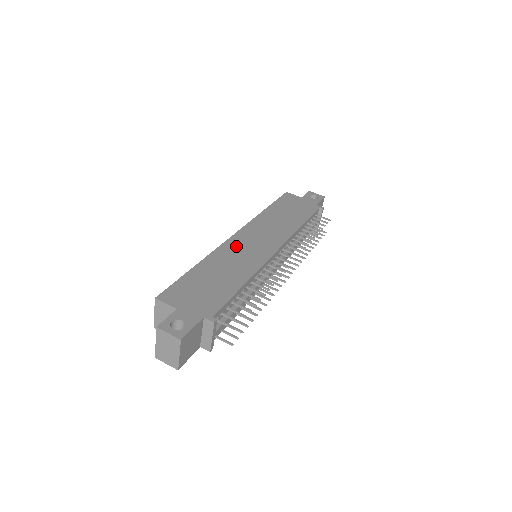
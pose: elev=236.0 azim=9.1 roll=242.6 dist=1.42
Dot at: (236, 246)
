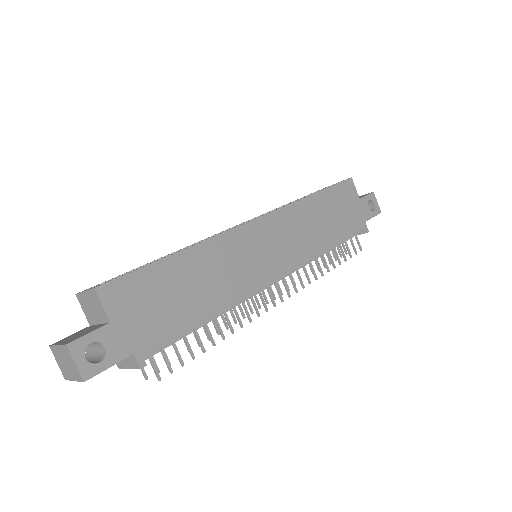
Dot at: (243, 244)
